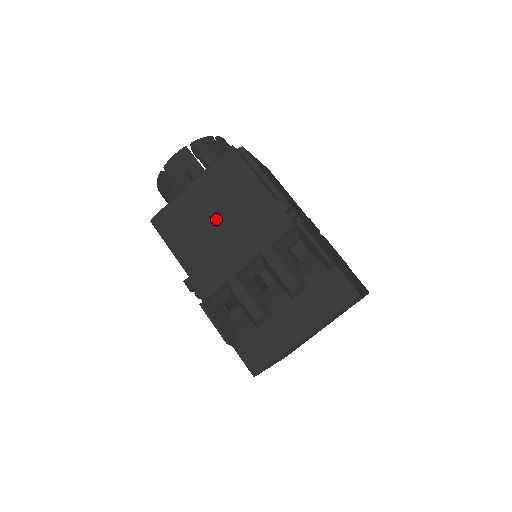
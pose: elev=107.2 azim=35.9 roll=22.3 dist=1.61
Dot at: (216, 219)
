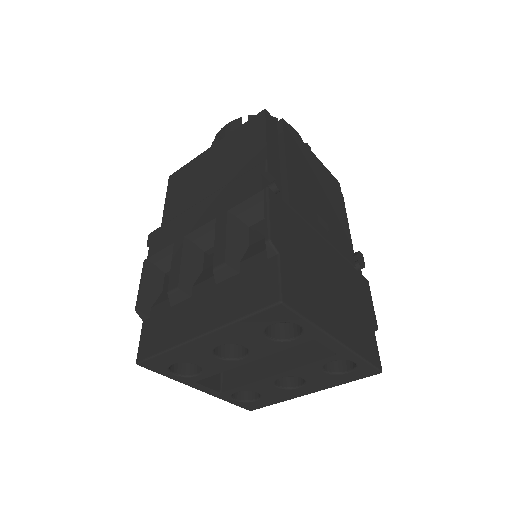
Dot at: (211, 180)
